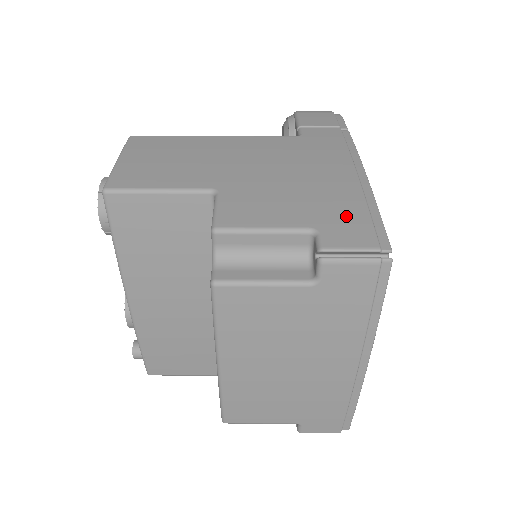
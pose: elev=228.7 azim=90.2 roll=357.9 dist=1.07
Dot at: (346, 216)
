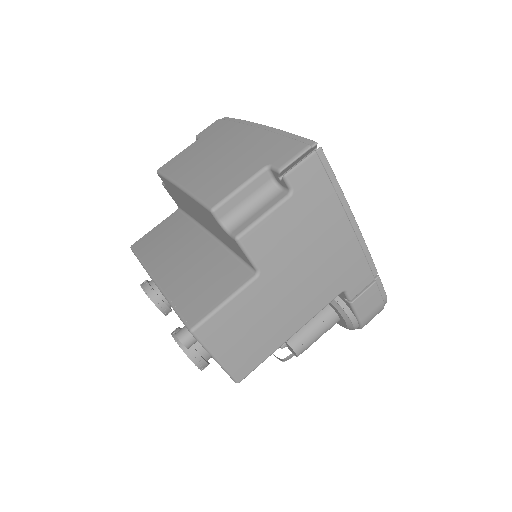
Dot at: occluded
